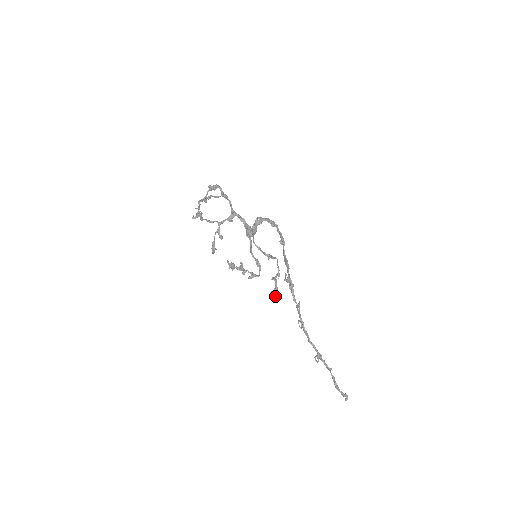
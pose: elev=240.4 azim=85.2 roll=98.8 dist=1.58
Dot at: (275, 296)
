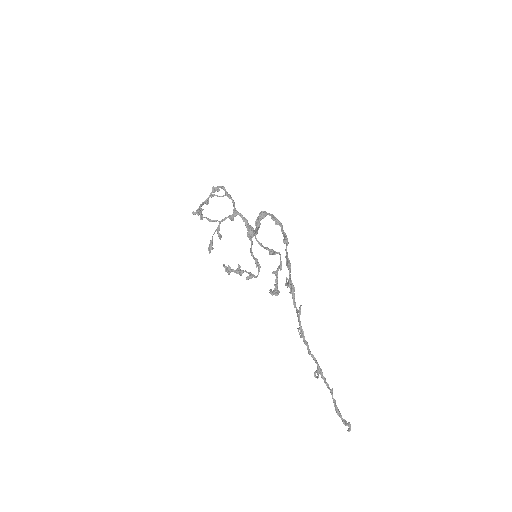
Dot at: (275, 291)
